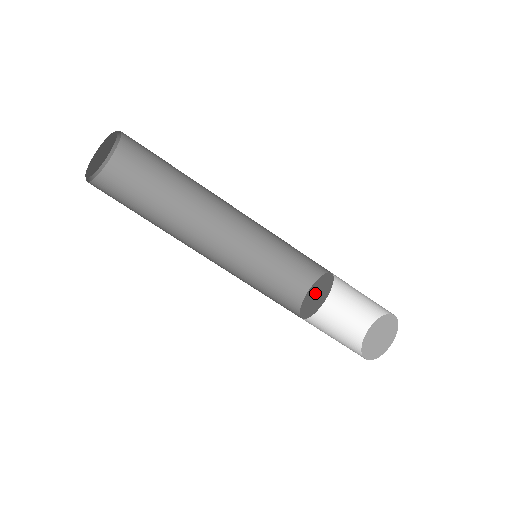
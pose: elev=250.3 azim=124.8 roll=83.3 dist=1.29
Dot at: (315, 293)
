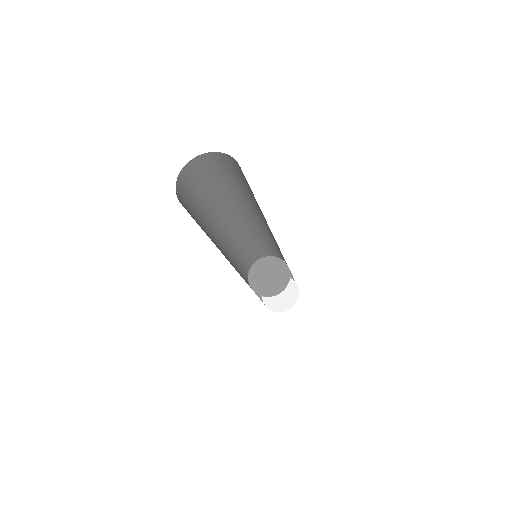
Dot at: (271, 272)
